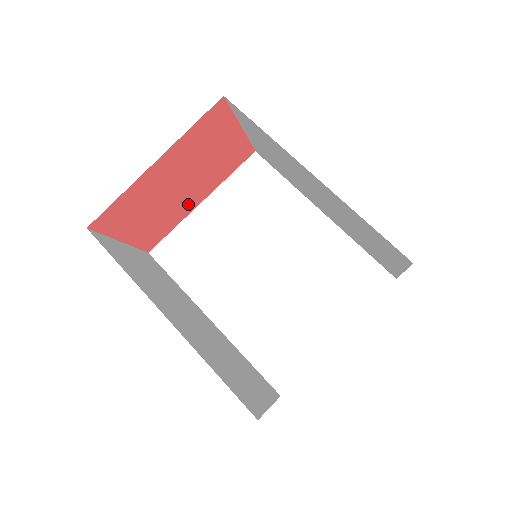
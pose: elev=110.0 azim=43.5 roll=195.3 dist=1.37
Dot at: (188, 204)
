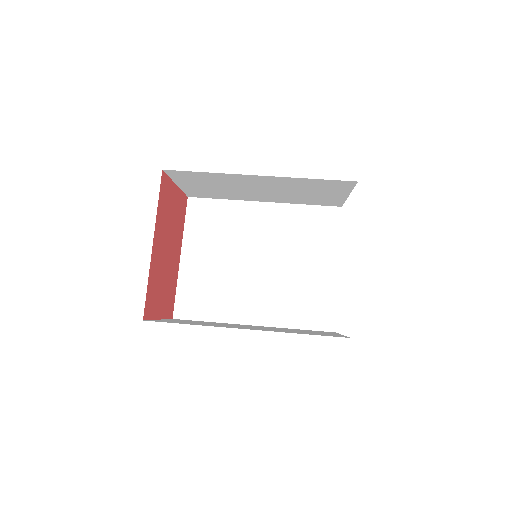
Dot at: (175, 264)
